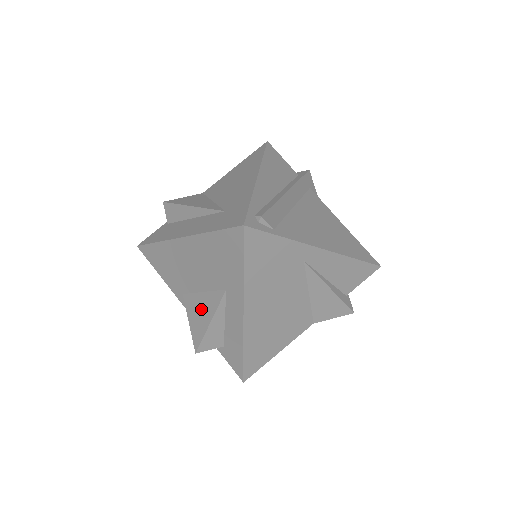
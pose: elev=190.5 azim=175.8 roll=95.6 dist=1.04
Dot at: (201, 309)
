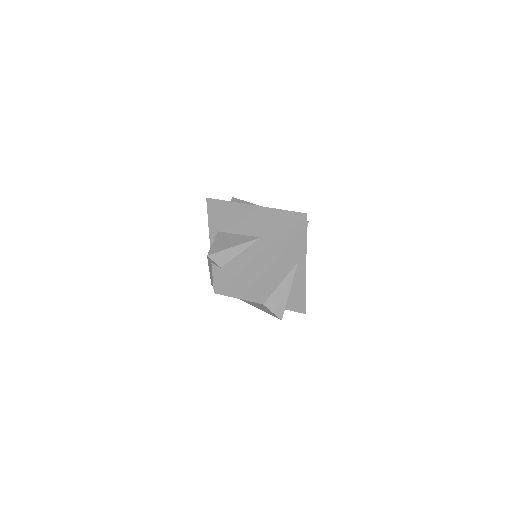
Dot at: (231, 240)
